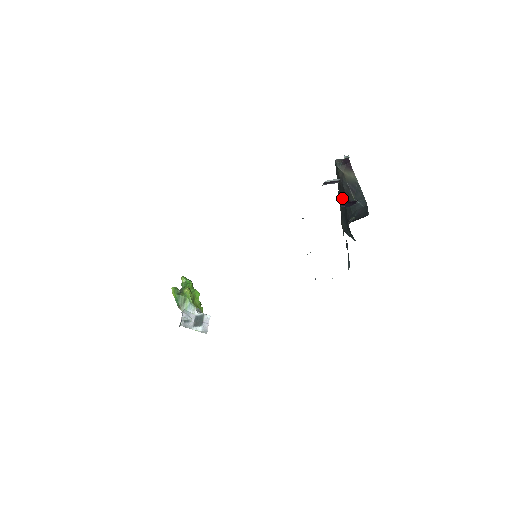
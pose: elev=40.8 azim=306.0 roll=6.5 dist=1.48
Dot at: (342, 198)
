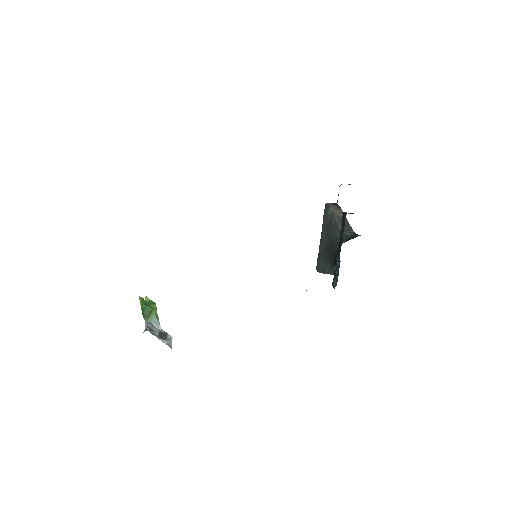
Dot at: (327, 236)
